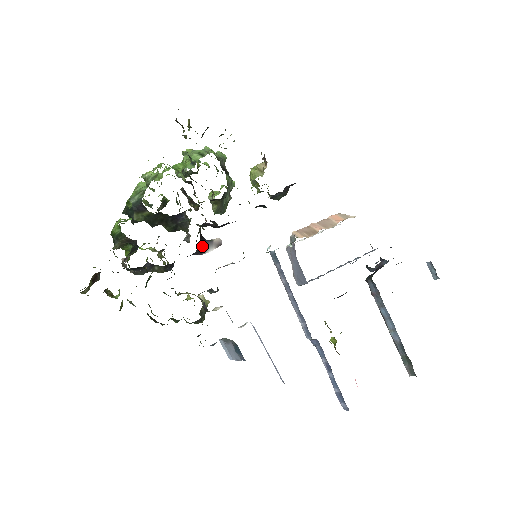
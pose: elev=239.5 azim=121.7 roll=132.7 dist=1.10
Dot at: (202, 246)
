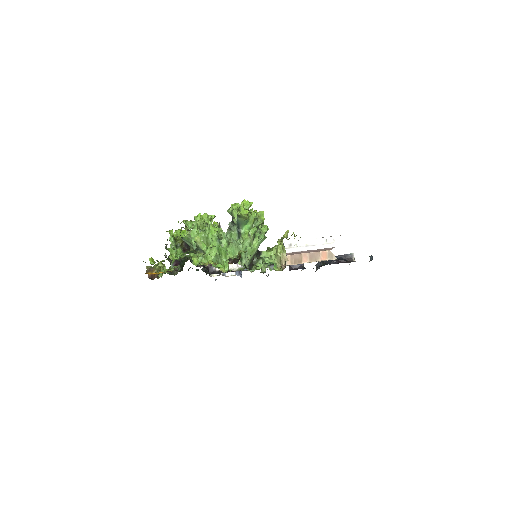
Dot at: occluded
